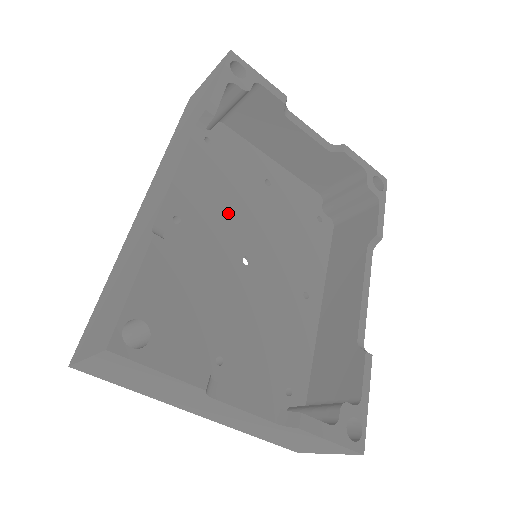
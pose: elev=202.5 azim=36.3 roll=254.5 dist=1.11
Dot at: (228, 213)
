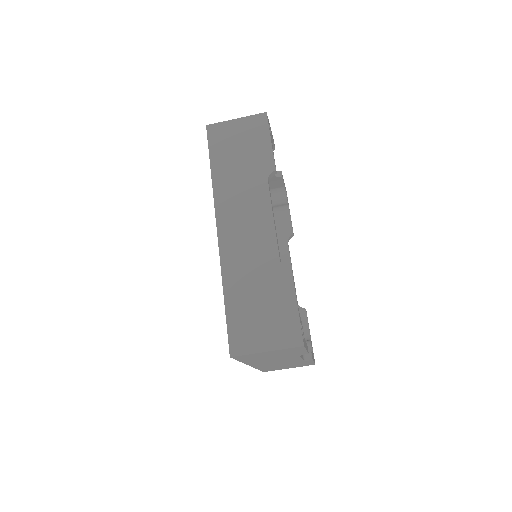
Dot at: occluded
